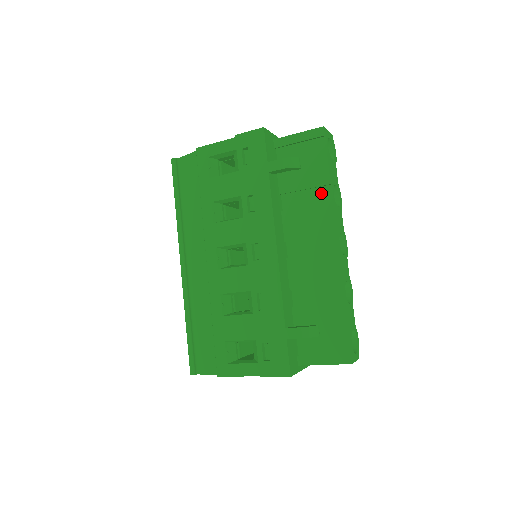
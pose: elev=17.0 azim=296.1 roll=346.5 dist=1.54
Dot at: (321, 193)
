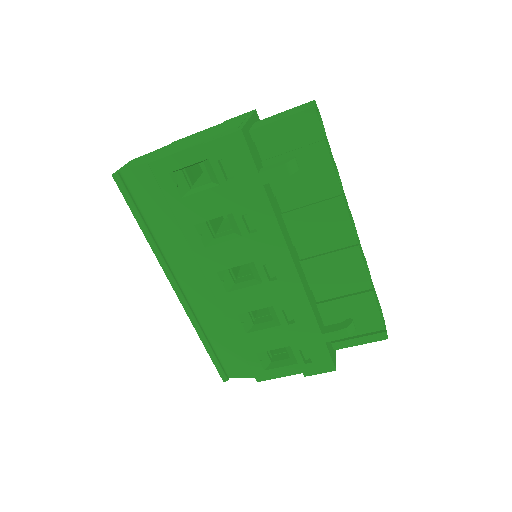
Dot at: (325, 186)
